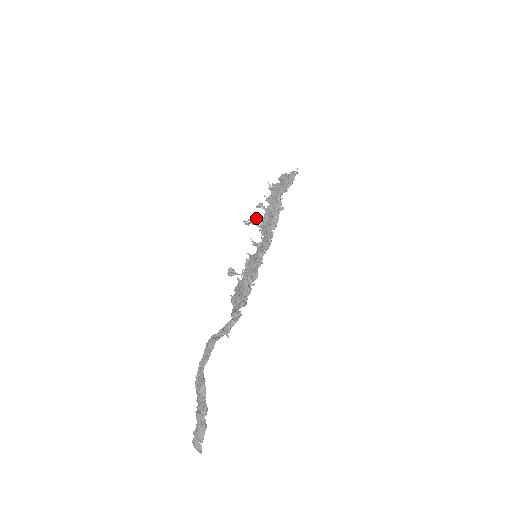
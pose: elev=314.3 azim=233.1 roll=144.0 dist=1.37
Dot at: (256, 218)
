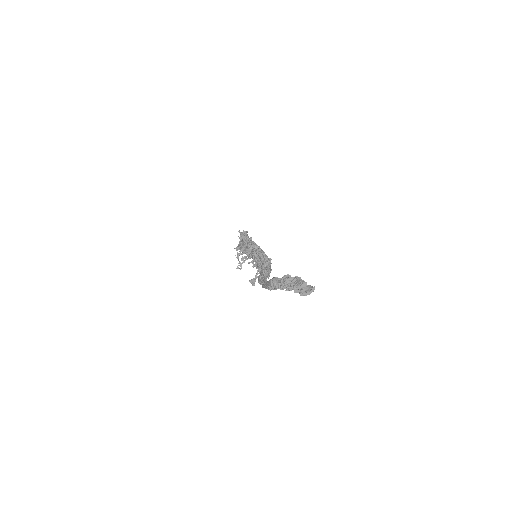
Dot at: (242, 260)
